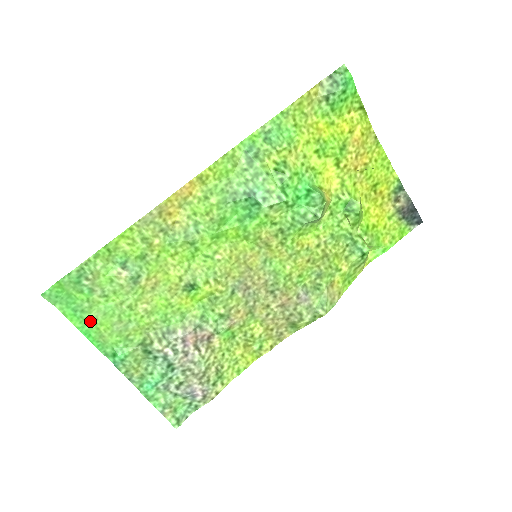
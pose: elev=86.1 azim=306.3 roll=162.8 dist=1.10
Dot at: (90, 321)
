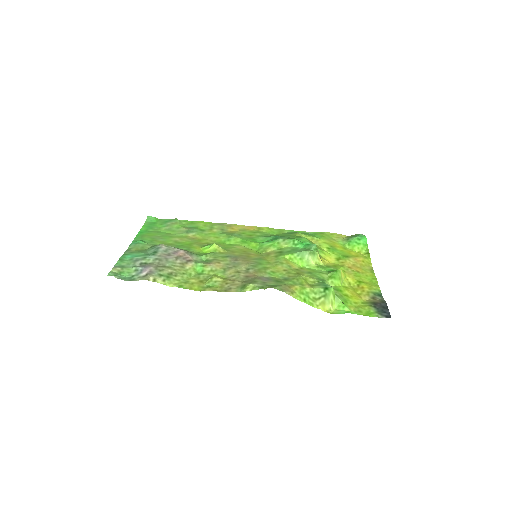
Dot at: (149, 231)
